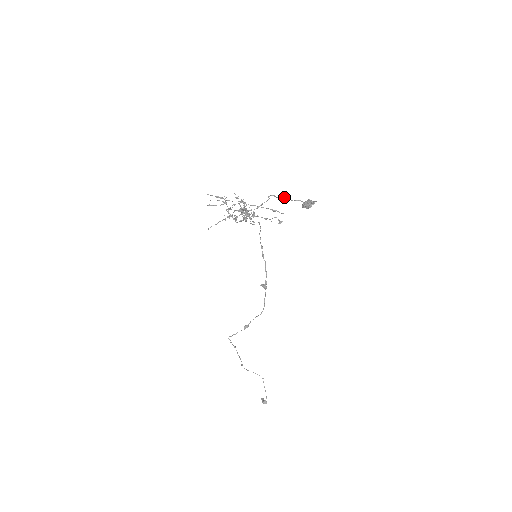
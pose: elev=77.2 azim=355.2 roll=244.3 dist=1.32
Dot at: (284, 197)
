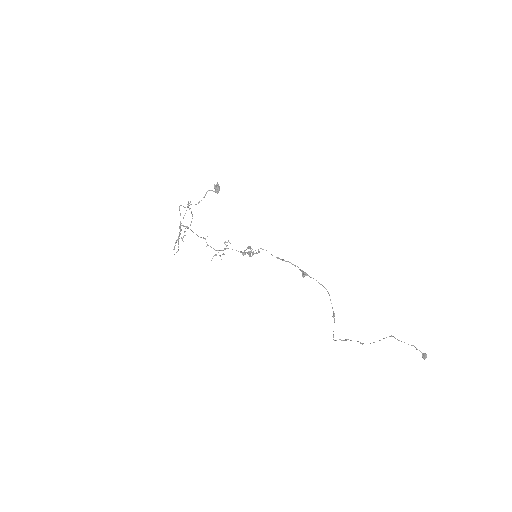
Dot at: occluded
